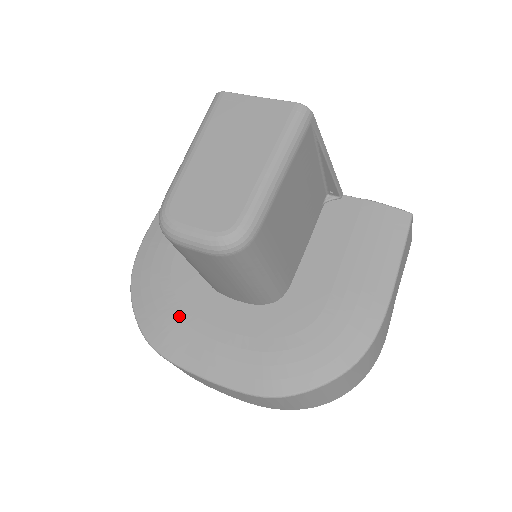
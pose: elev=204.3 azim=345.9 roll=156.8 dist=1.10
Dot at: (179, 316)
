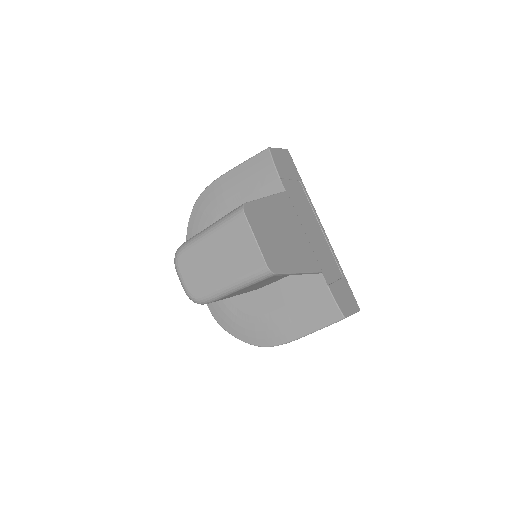
Dot at: occluded
